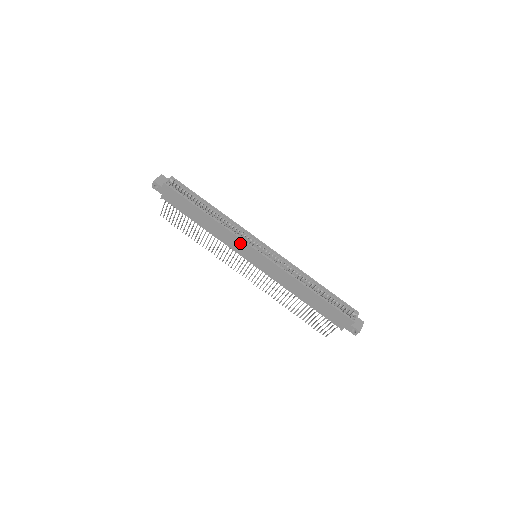
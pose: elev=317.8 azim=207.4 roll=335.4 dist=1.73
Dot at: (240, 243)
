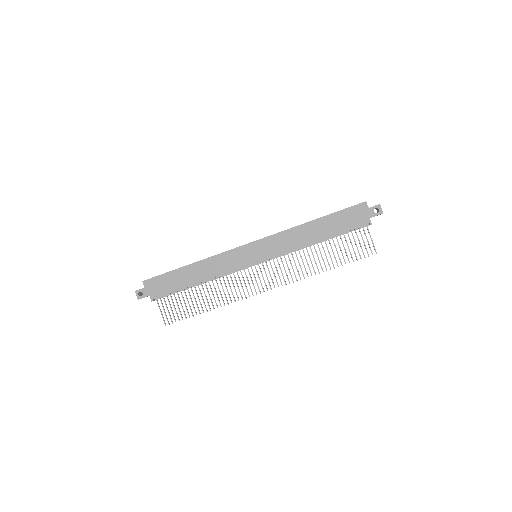
Dot at: (233, 255)
